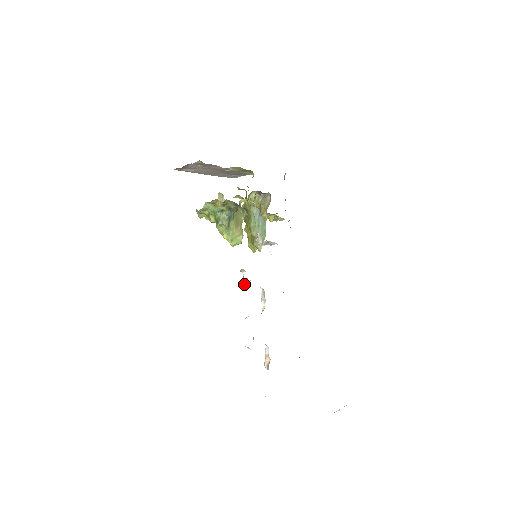
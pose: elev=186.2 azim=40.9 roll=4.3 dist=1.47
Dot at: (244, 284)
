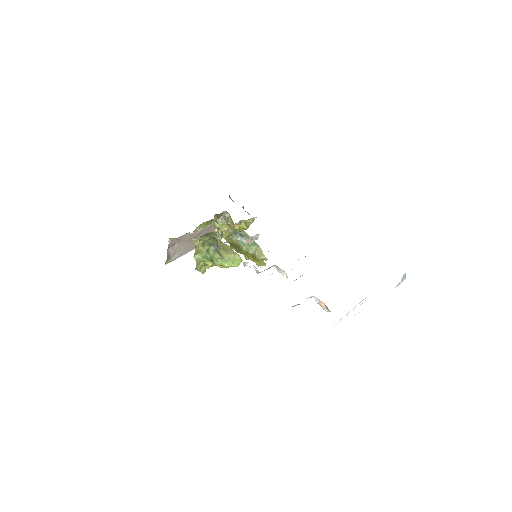
Dot at: occluded
